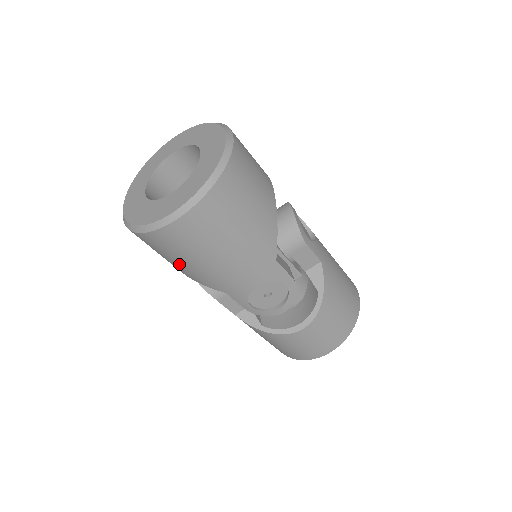
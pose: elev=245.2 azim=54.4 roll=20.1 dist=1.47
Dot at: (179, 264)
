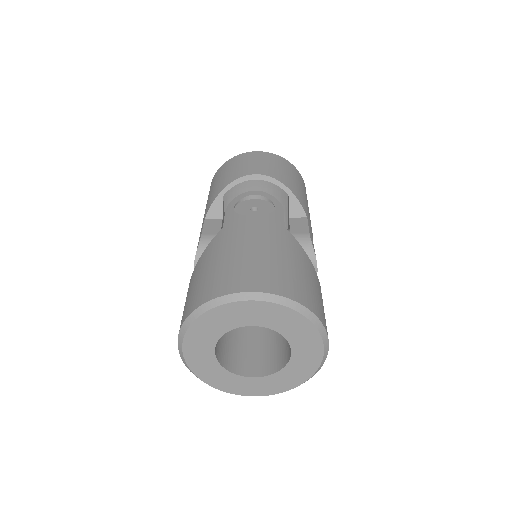
Dot at: occluded
